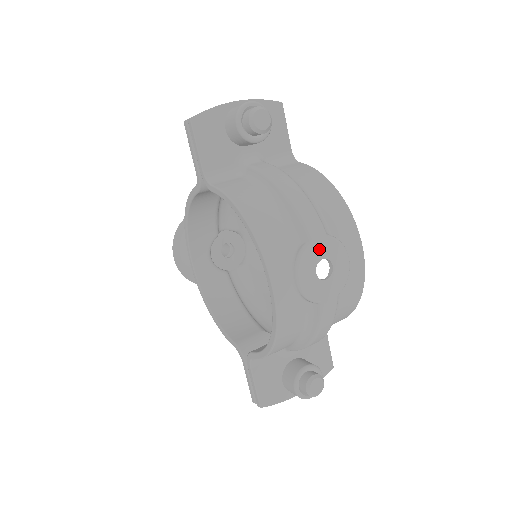
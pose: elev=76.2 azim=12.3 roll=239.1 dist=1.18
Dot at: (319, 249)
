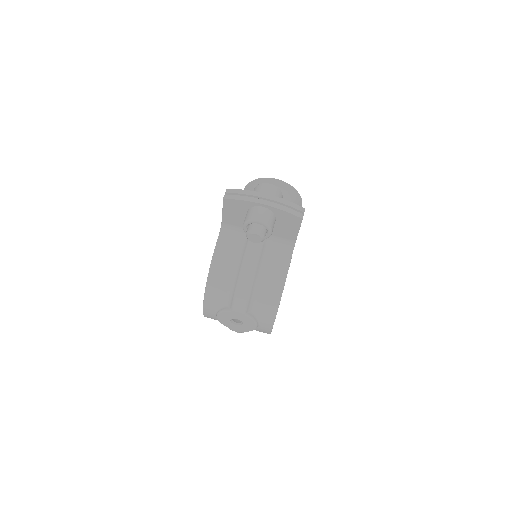
Dot at: (236, 316)
